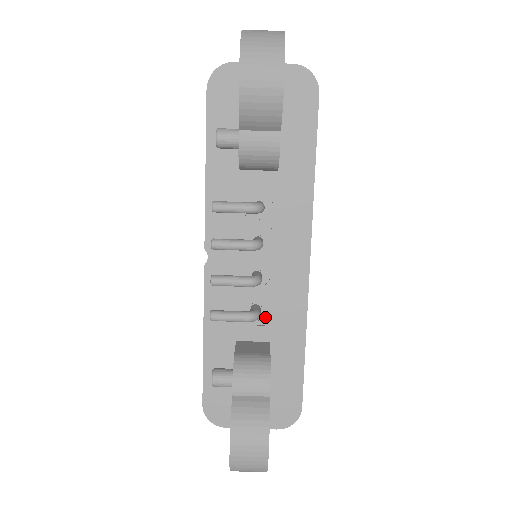
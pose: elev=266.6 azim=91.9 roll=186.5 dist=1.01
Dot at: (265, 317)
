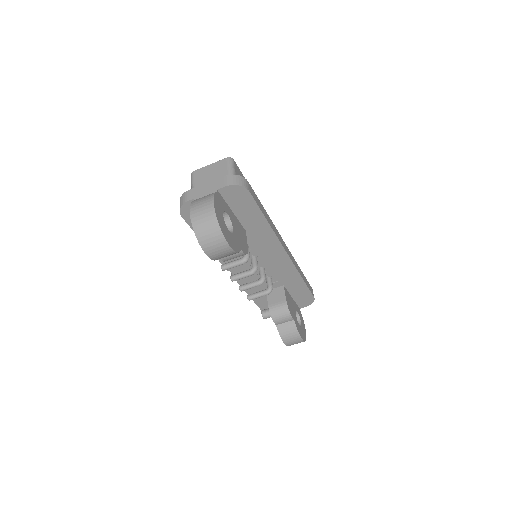
Dot at: (276, 279)
